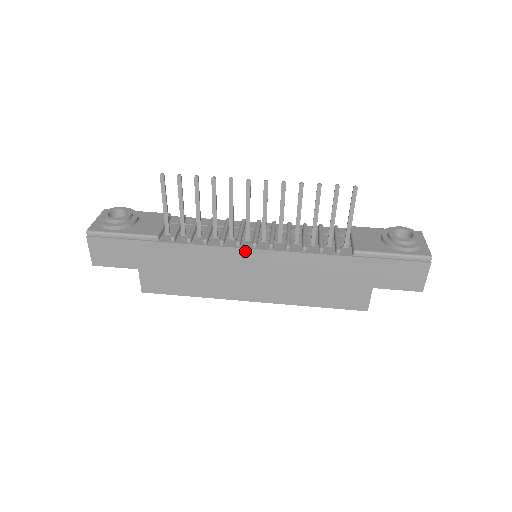
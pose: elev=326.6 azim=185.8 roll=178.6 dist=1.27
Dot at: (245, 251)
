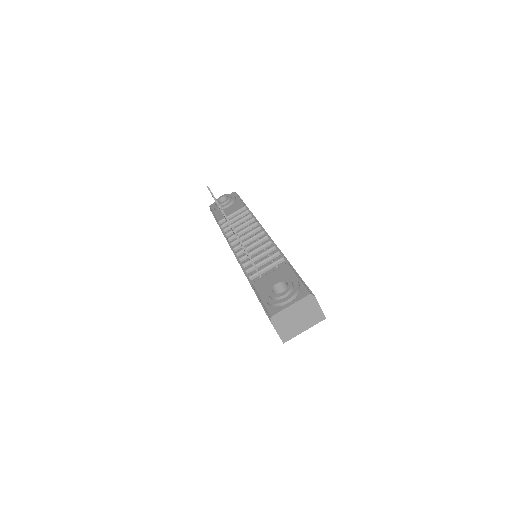
Dot at: occluded
